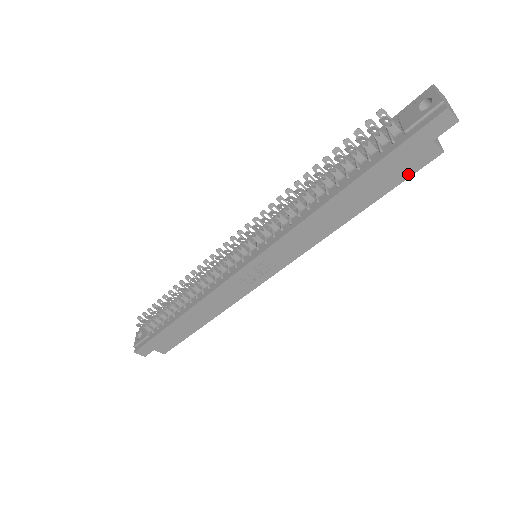
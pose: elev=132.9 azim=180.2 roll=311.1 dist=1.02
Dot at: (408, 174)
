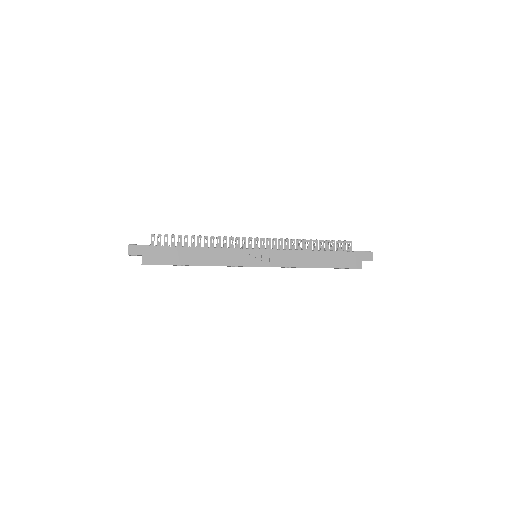
Dot at: (347, 267)
